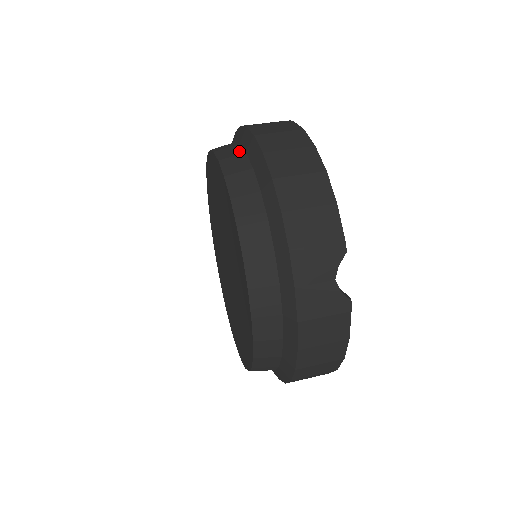
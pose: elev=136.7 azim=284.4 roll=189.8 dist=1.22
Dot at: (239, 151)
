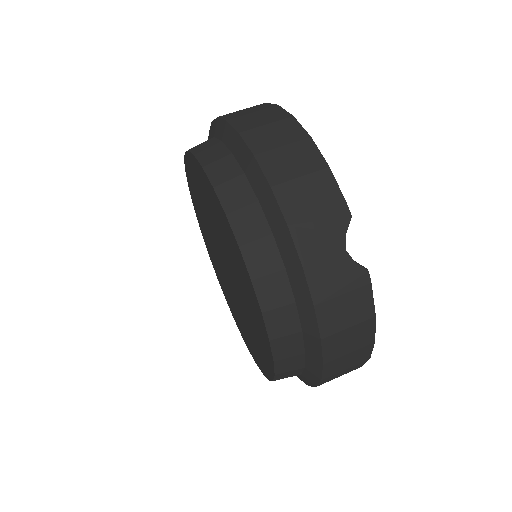
Dot at: (214, 142)
